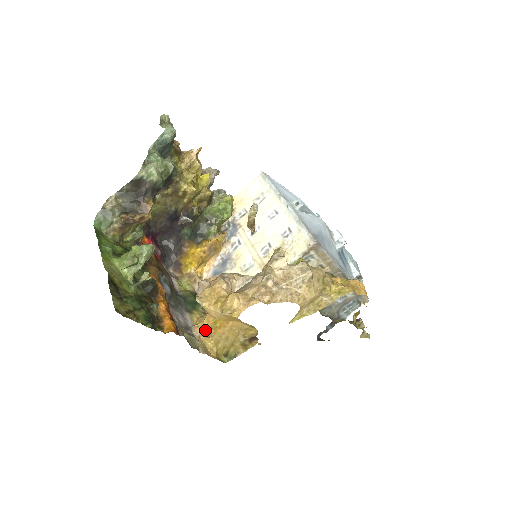
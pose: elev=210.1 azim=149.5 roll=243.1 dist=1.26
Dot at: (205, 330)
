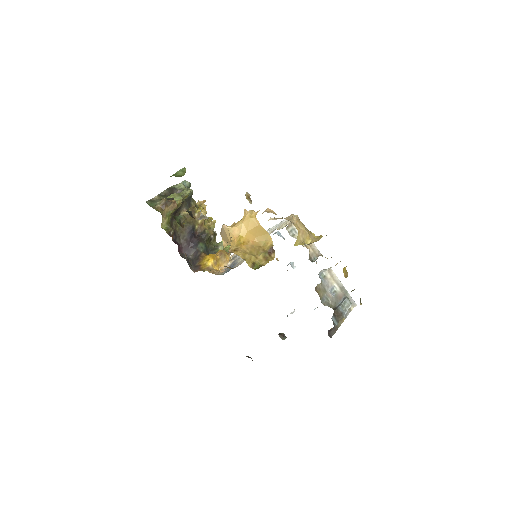
Dot at: (232, 249)
